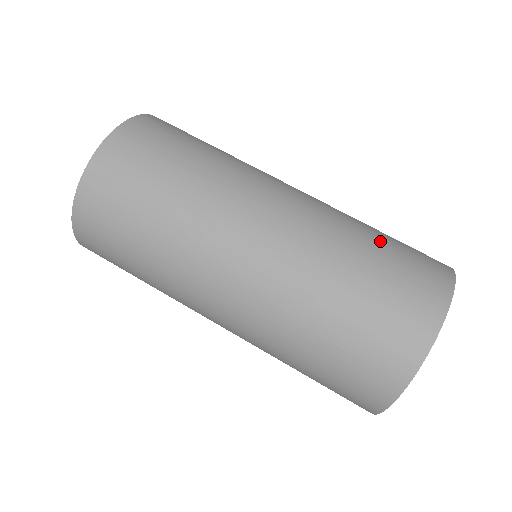
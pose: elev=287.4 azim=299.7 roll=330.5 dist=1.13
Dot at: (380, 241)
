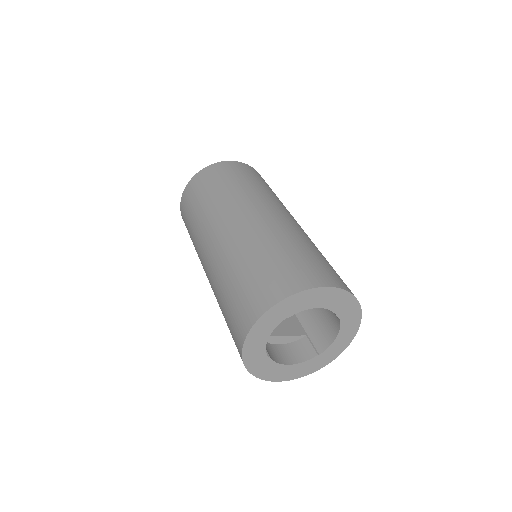
Dot at: (281, 252)
